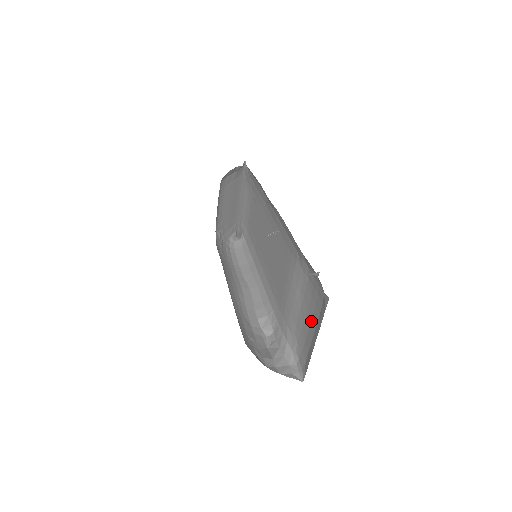
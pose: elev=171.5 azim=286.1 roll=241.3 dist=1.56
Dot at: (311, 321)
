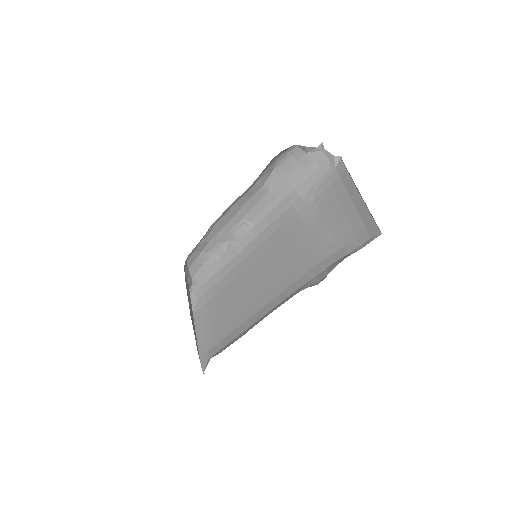
Dot at: (342, 206)
